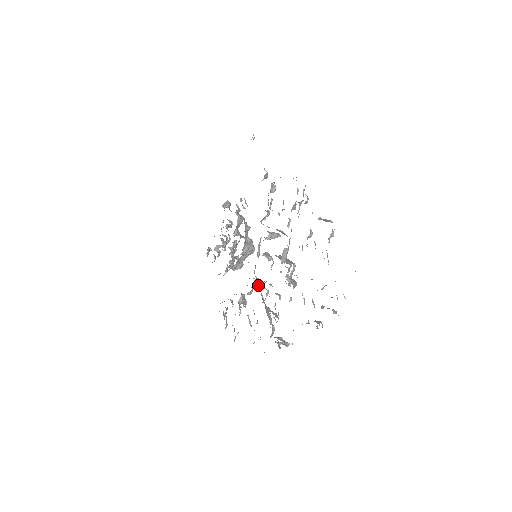
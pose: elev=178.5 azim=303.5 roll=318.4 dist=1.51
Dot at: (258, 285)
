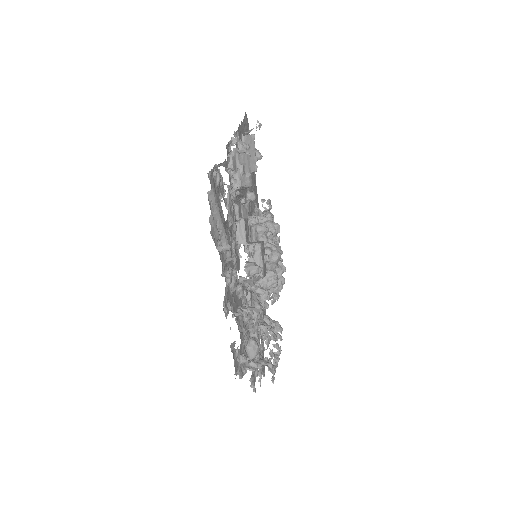
Dot at: (265, 295)
